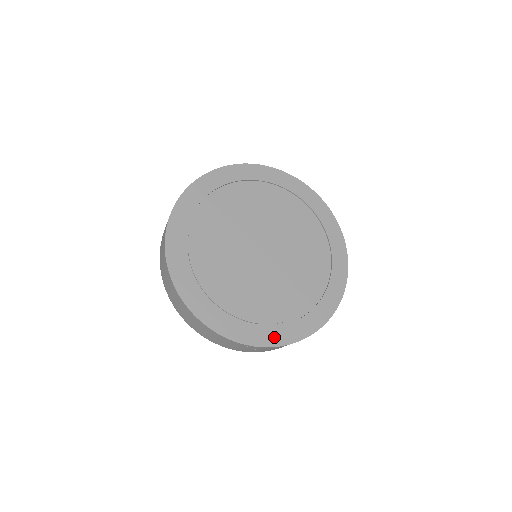
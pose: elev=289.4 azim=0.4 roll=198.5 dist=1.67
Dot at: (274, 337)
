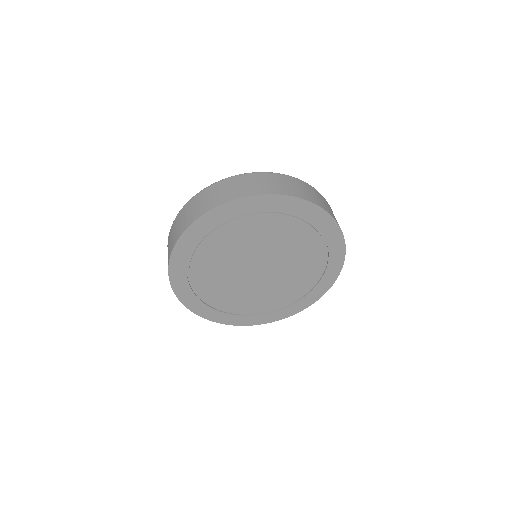
Dot at: (227, 319)
